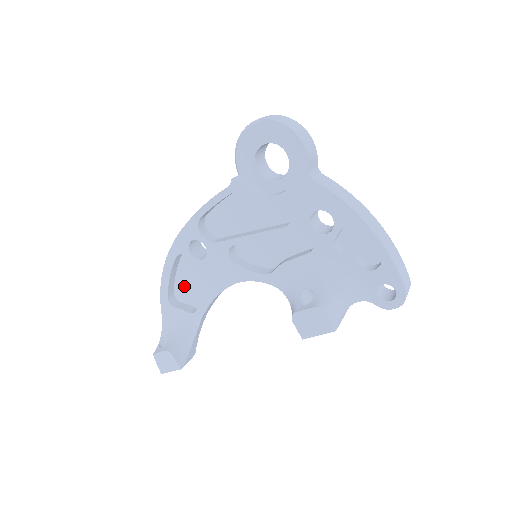
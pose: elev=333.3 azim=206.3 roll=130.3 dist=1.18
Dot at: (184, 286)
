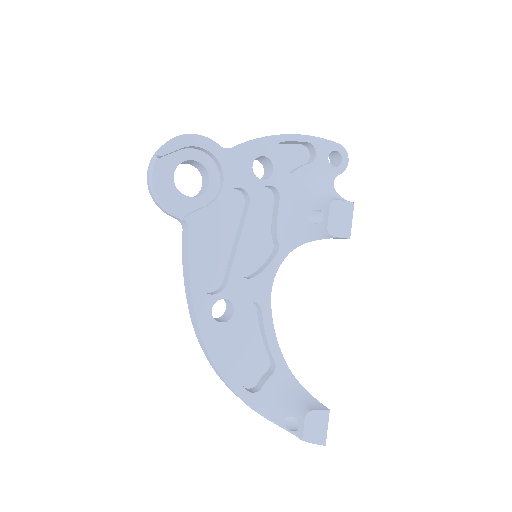
Dot at: (243, 367)
